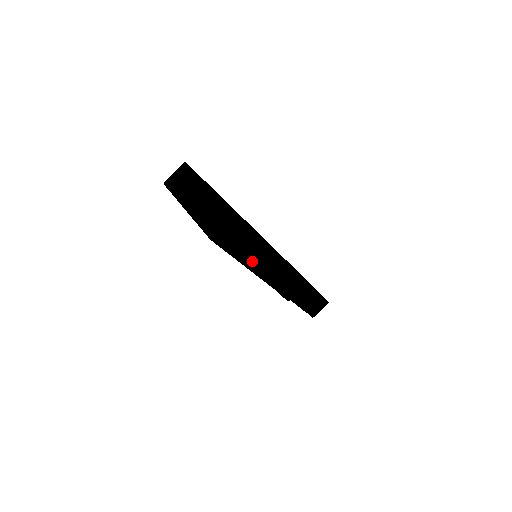
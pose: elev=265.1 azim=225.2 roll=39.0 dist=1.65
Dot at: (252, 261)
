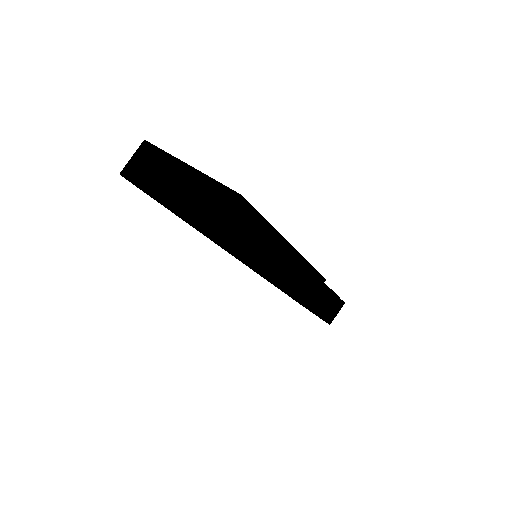
Dot at: (259, 258)
